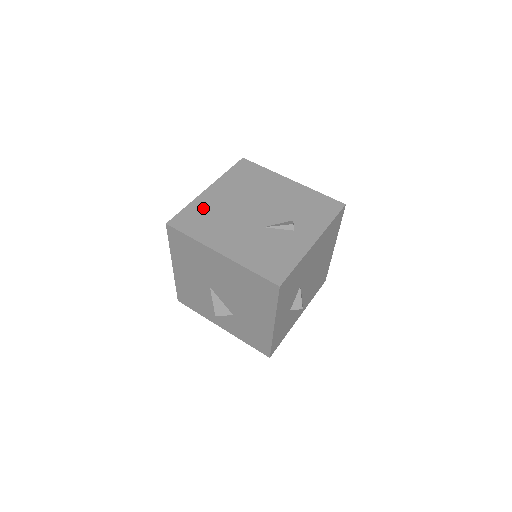
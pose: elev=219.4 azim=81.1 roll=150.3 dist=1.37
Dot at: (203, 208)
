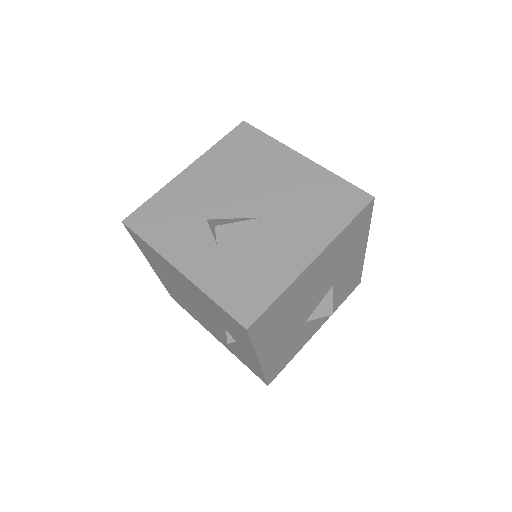
Dot at: (170, 290)
